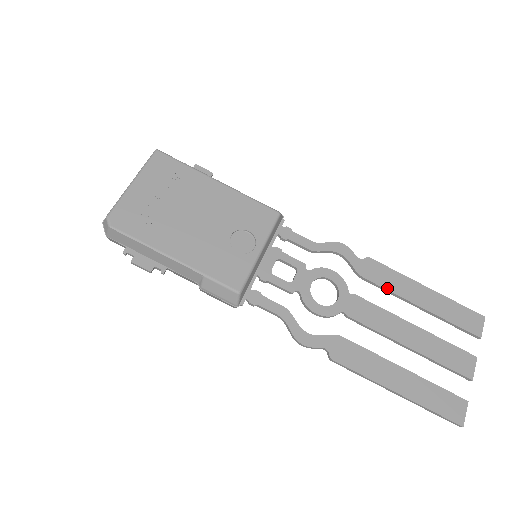
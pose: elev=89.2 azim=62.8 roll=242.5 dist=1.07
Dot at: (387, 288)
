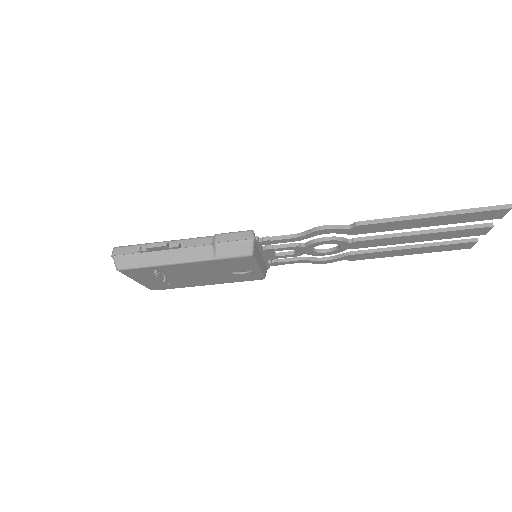
Dot at: occluded
